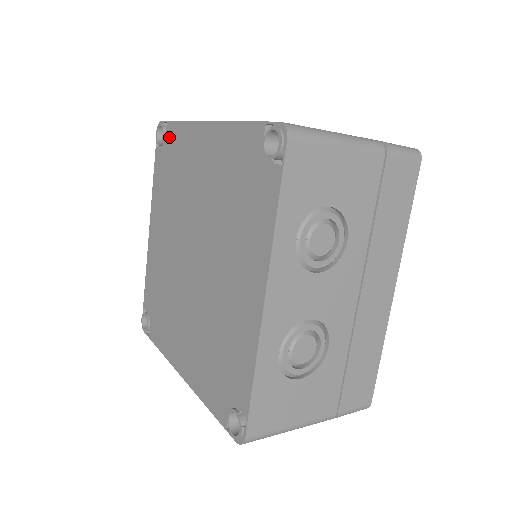
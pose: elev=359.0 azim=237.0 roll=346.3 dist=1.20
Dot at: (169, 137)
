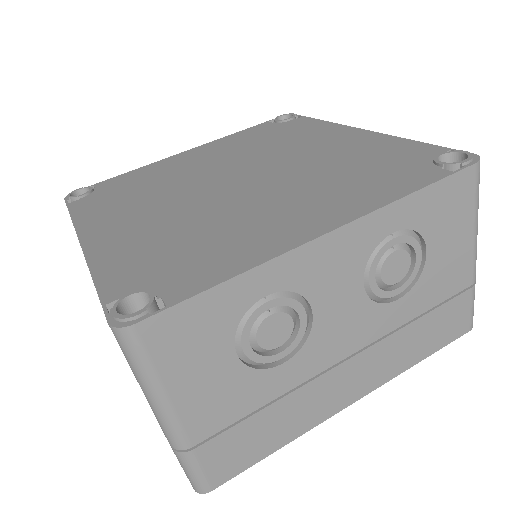
Dot at: (295, 122)
